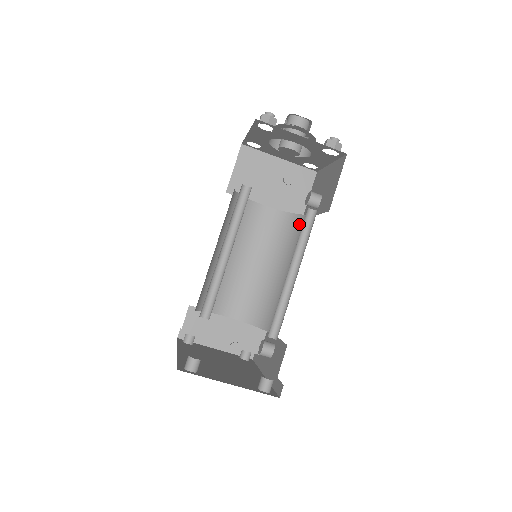
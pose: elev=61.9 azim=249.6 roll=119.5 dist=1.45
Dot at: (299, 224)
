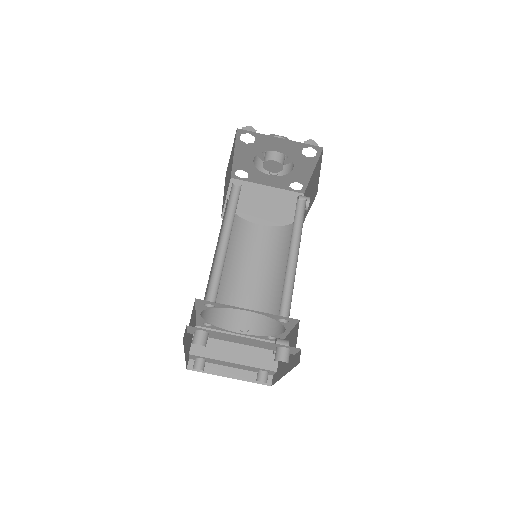
Dot at: occluded
